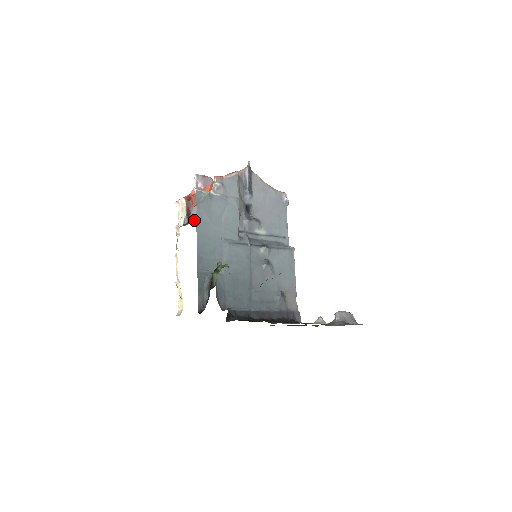
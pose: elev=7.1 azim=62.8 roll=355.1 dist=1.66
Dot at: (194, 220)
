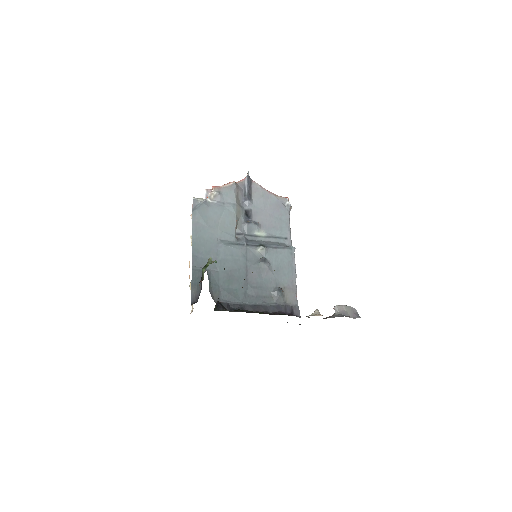
Dot at: occluded
